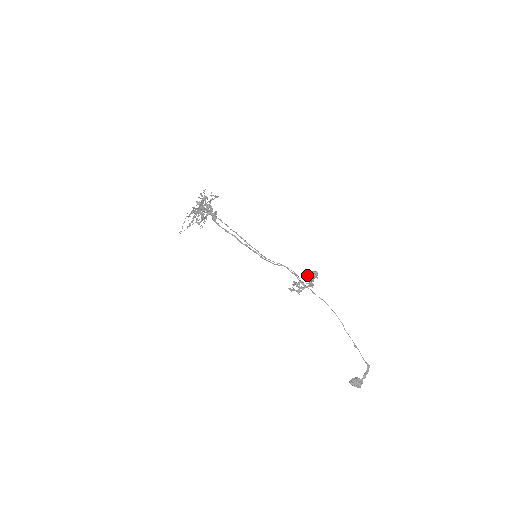
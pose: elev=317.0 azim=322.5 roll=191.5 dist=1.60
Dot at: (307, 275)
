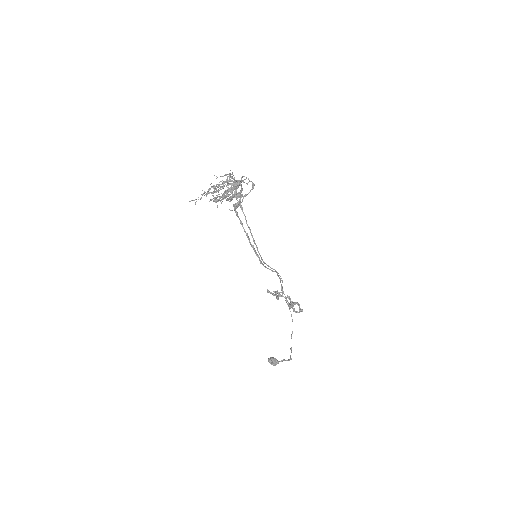
Dot at: (292, 304)
